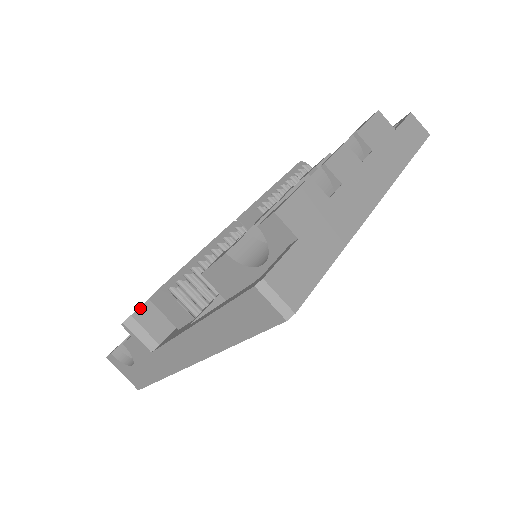
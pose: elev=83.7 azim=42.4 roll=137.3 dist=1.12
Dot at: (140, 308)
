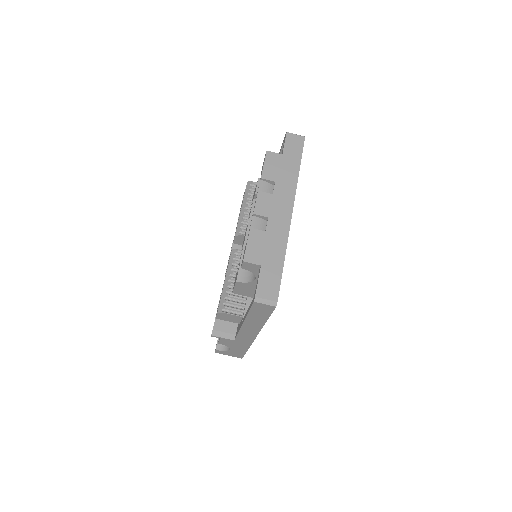
Dot at: (215, 323)
